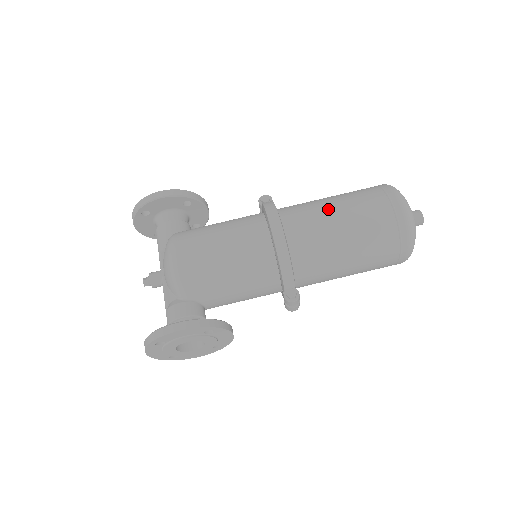
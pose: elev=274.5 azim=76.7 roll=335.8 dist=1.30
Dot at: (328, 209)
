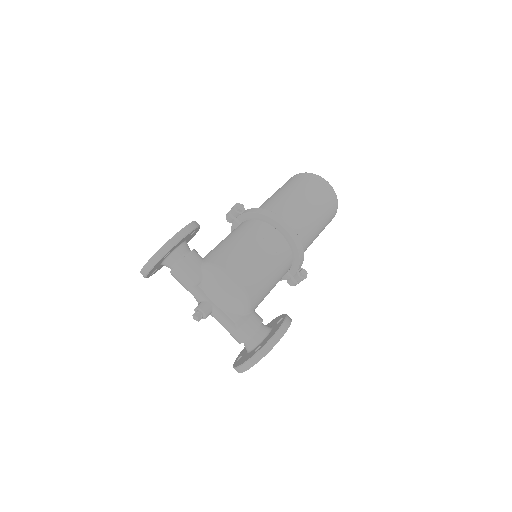
Dot at: (299, 203)
